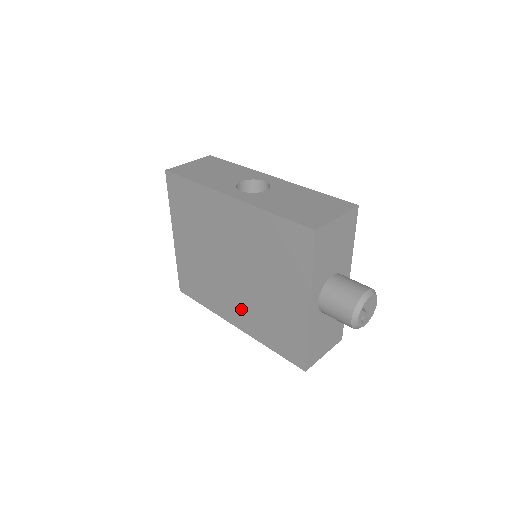
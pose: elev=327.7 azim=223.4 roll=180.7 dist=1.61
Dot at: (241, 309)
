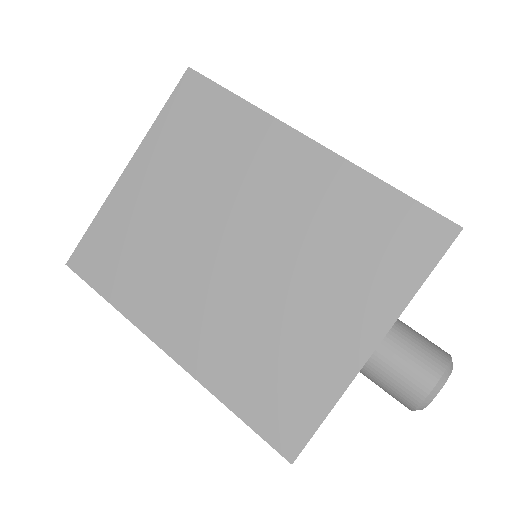
Dot at: (205, 324)
